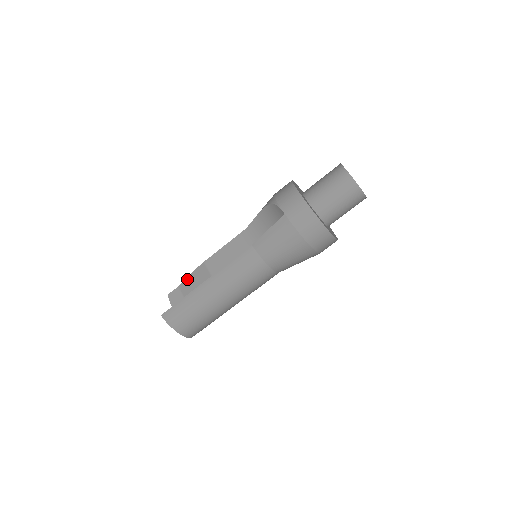
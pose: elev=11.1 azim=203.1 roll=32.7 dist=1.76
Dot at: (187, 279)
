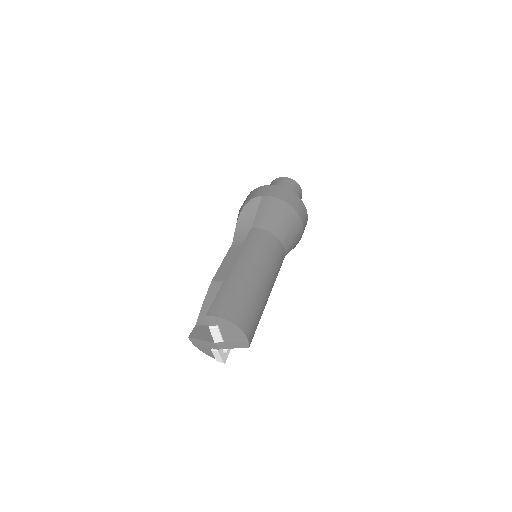
Dot at: (202, 309)
